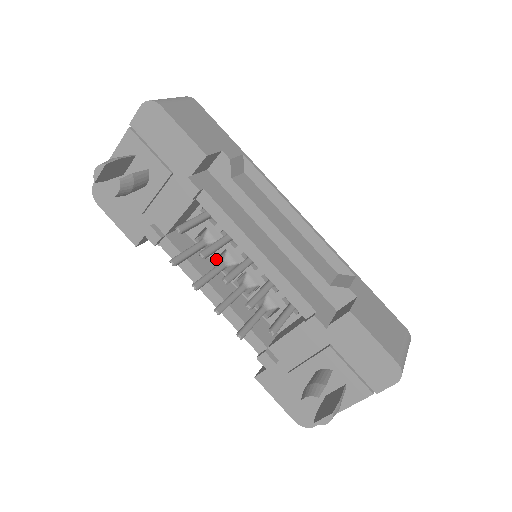
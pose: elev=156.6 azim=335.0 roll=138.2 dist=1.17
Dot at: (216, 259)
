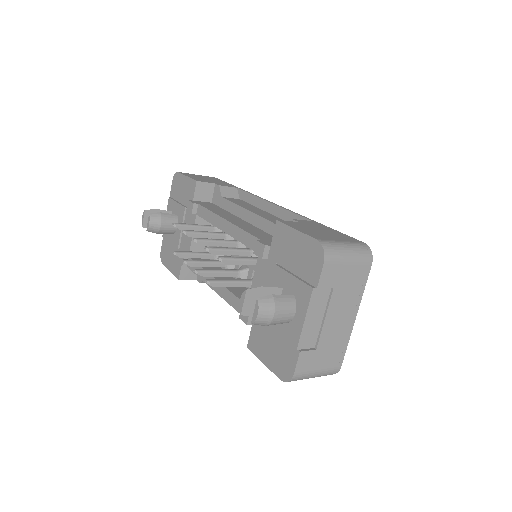
Dot at: occluded
